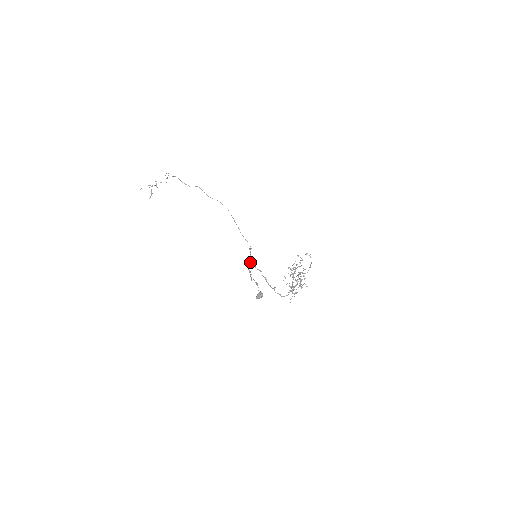
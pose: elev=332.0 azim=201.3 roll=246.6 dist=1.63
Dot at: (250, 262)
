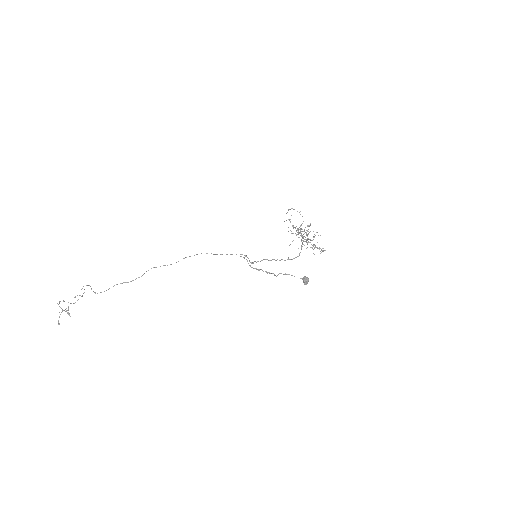
Dot at: occluded
